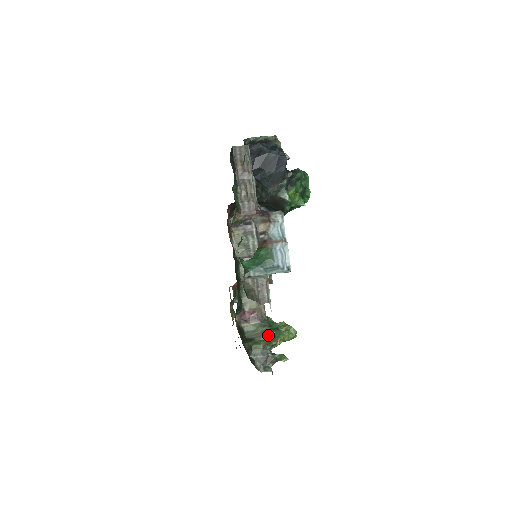
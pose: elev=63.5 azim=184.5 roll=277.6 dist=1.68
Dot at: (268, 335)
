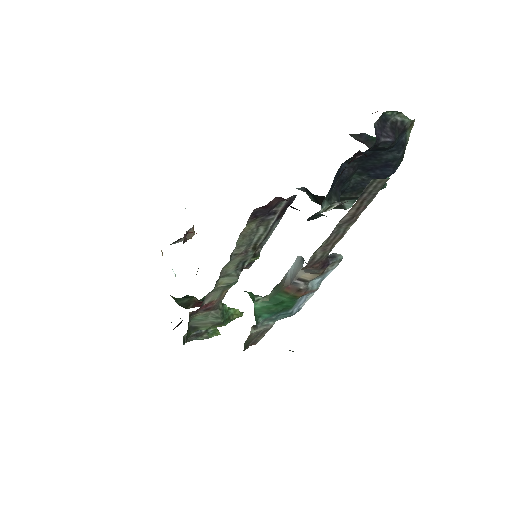
Dot at: (217, 326)
